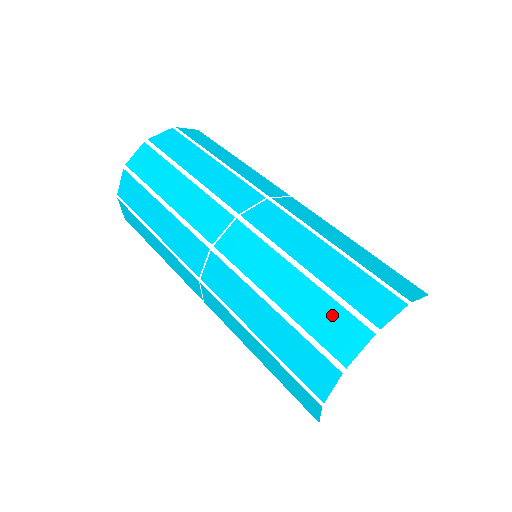
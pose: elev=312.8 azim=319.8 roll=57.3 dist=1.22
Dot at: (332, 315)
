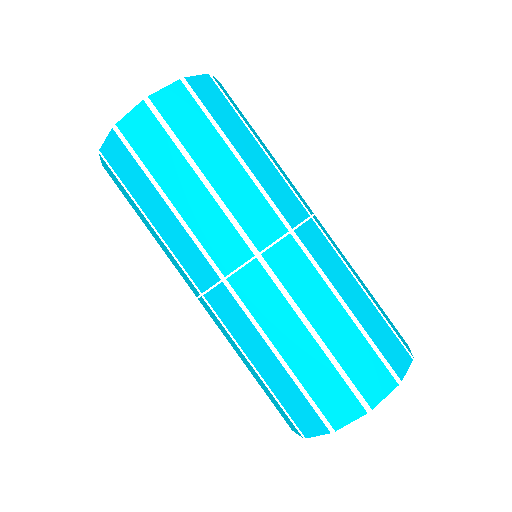
Dot at: (368, 360)
